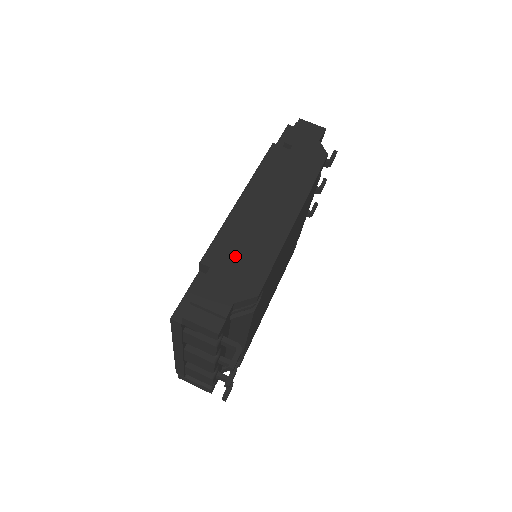
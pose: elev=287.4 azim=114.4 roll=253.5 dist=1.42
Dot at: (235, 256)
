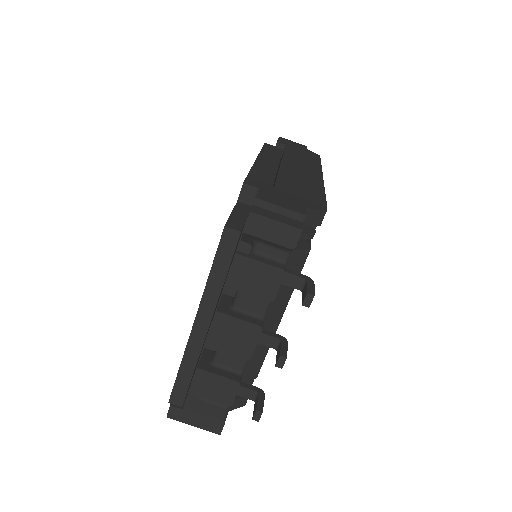
Dot at: (282, 182)
